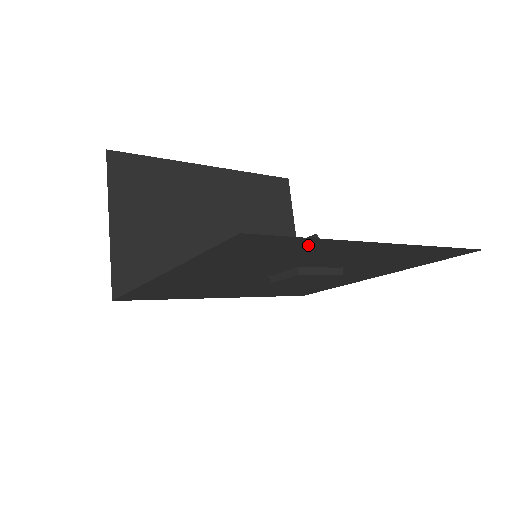
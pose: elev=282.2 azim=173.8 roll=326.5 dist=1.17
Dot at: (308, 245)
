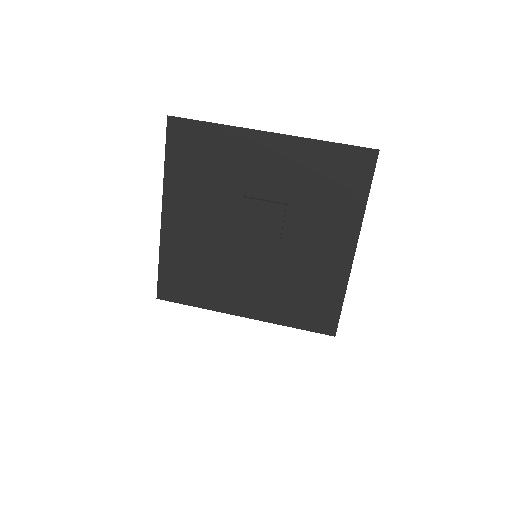
Dot at: (217, 138)
